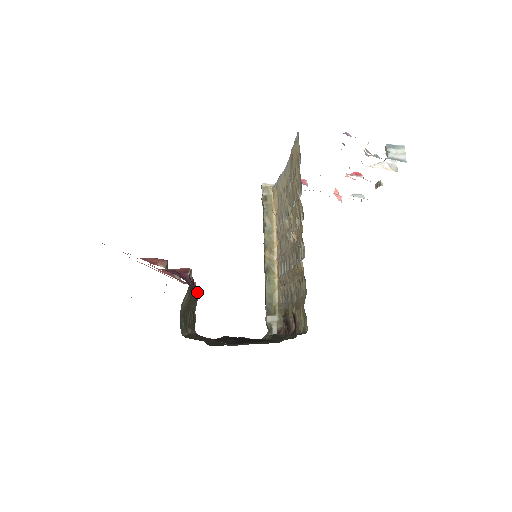
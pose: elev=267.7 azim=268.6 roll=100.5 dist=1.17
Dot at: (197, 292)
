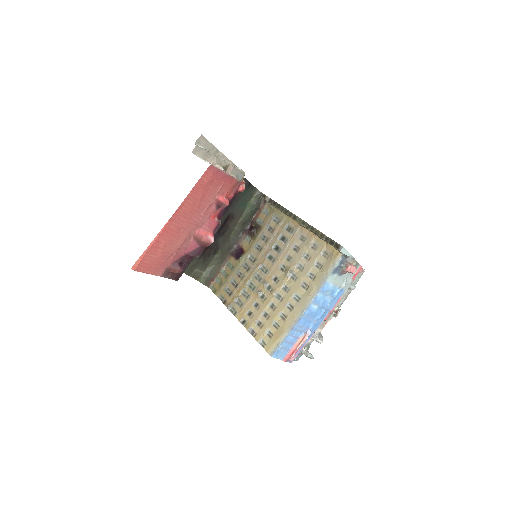
Dot at: occluded
